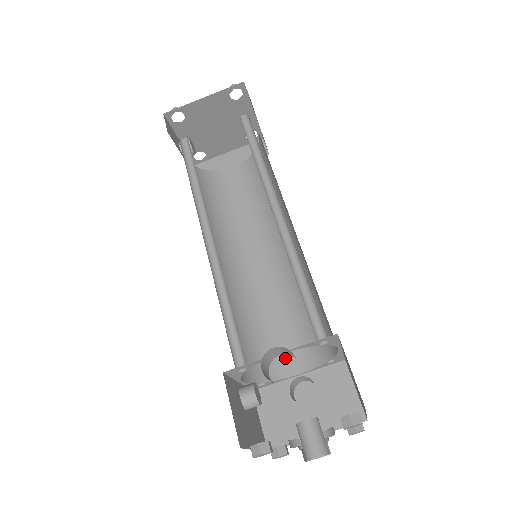
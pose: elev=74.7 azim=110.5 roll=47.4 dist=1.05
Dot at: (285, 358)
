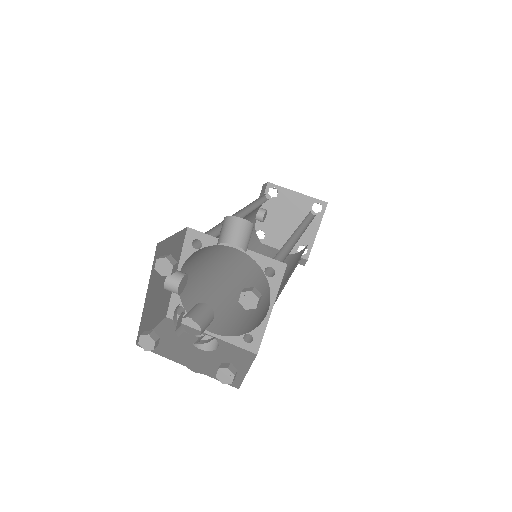
Dot at: (212, 321)
